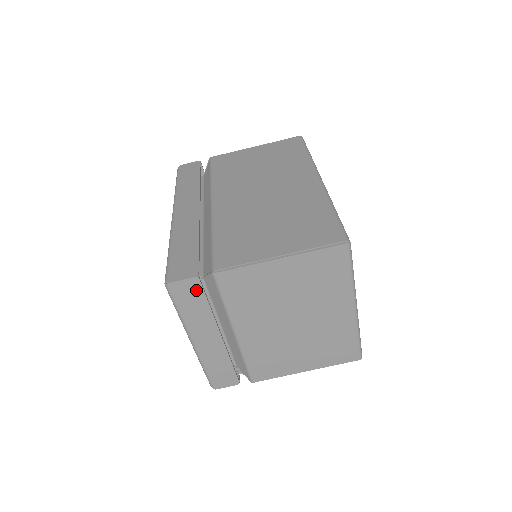
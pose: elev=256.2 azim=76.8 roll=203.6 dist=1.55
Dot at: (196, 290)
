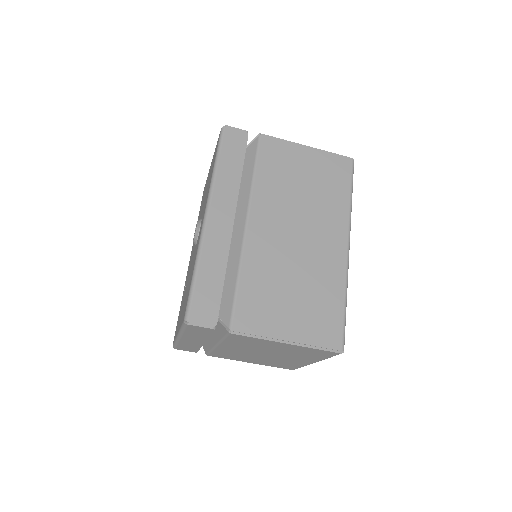
Dot at: (207, 331)
